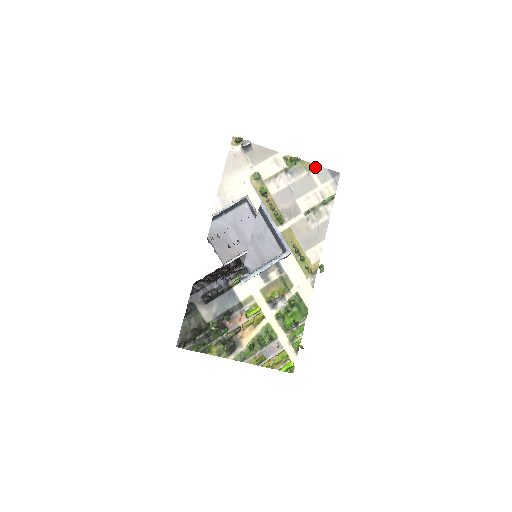
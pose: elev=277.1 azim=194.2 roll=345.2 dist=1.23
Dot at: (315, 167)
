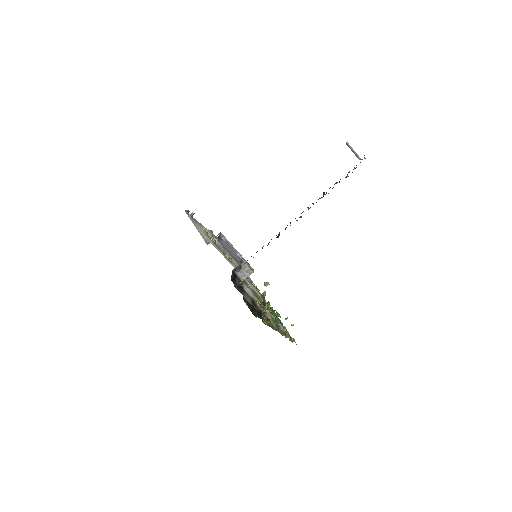
Dot at: occluded
